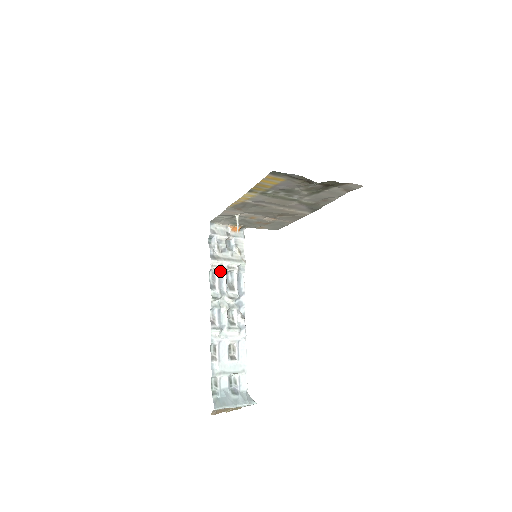
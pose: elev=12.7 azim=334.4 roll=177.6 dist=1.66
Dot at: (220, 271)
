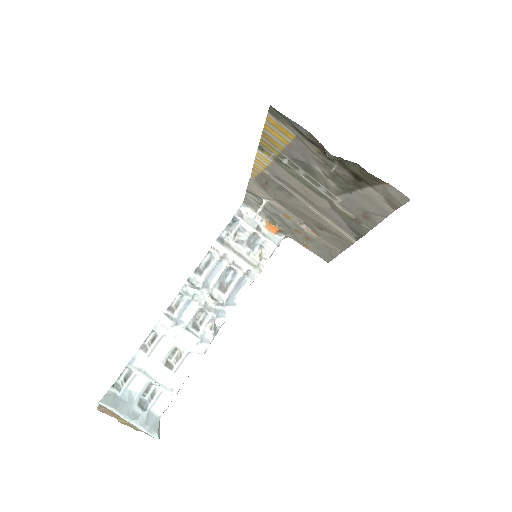
Dot at: (220, 261)
